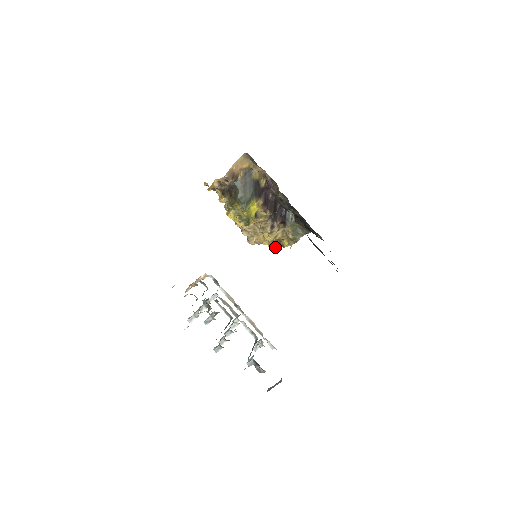
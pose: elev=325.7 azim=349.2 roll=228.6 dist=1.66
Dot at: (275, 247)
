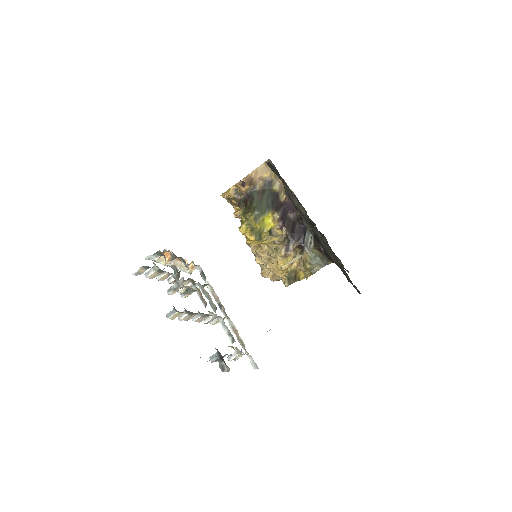
Dot at: (290, 281)
